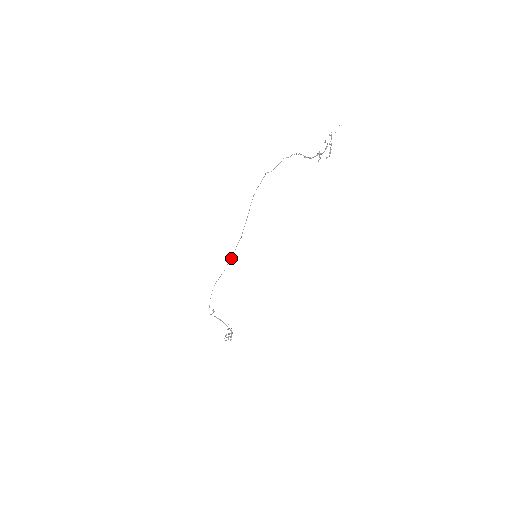
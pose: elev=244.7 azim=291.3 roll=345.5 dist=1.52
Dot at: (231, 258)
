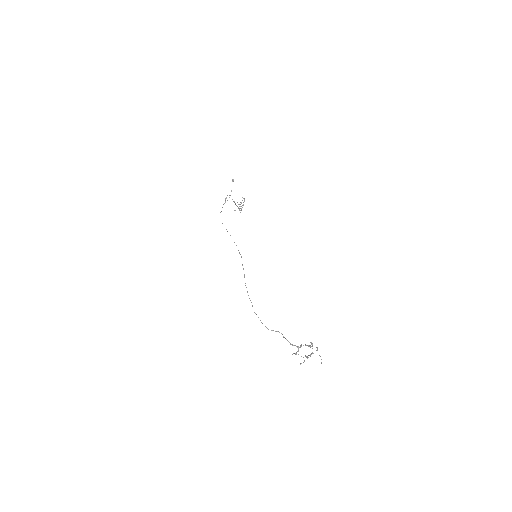
Dot at: occluded
